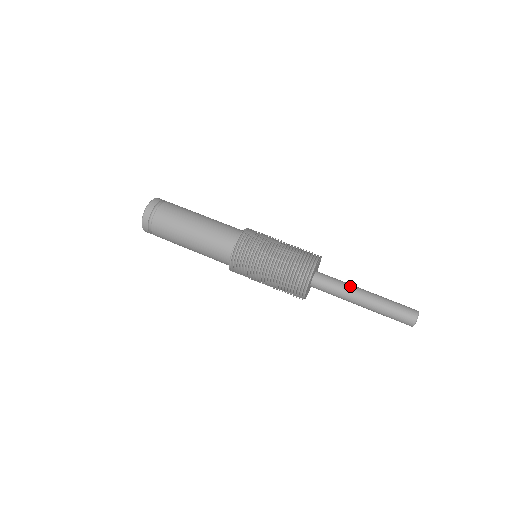
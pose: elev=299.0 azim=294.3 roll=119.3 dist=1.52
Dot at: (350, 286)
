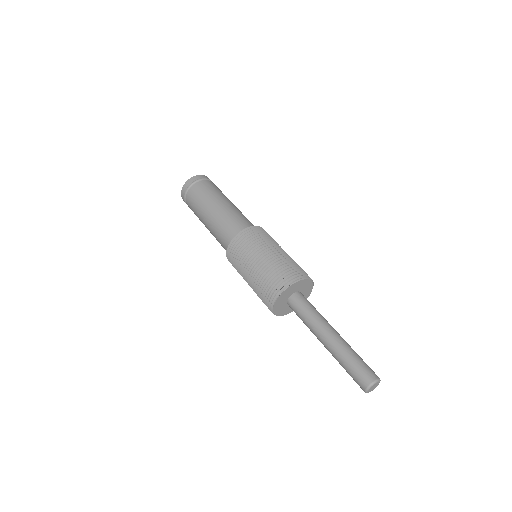
Dot at: (316, 324)
